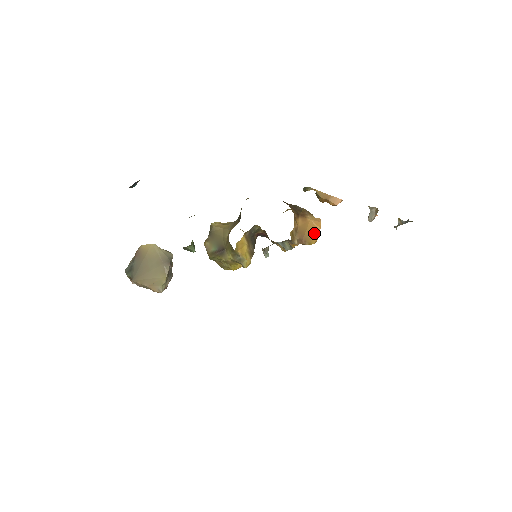
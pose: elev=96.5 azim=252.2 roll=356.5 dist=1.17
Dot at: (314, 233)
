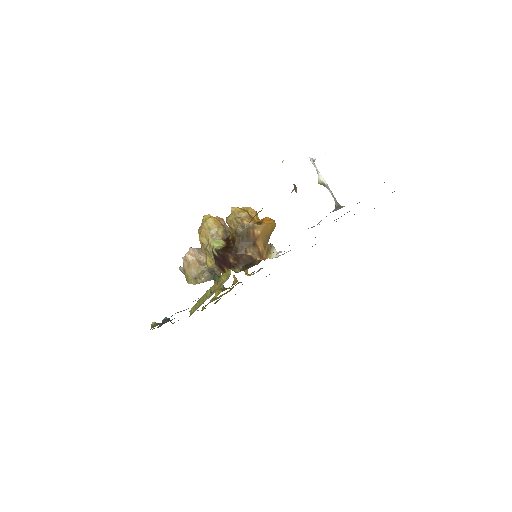
Dot at: (270, 227)
